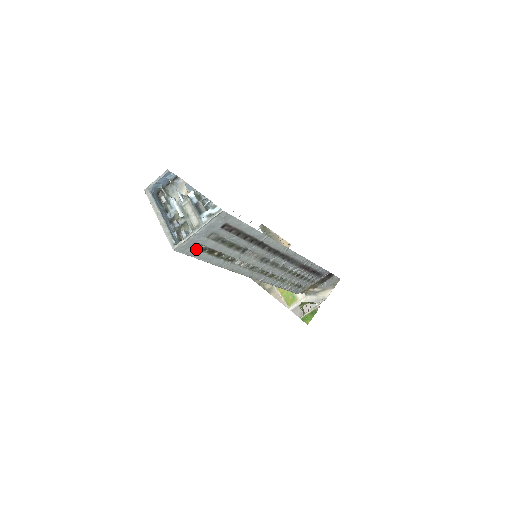
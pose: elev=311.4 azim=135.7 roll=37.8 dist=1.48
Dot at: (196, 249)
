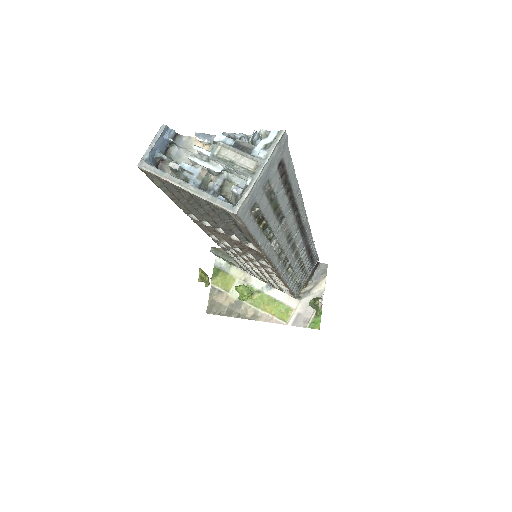
Dot at: (251, 215)
